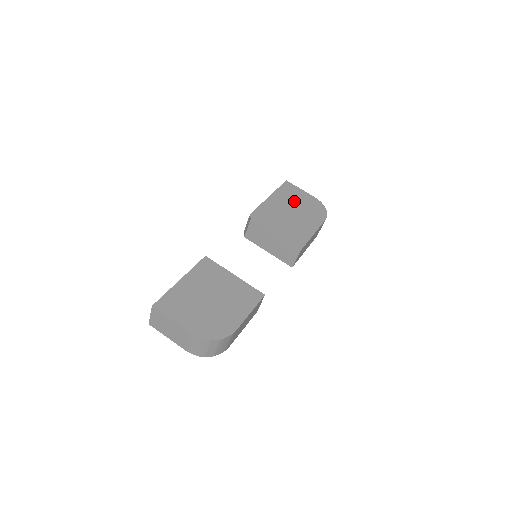
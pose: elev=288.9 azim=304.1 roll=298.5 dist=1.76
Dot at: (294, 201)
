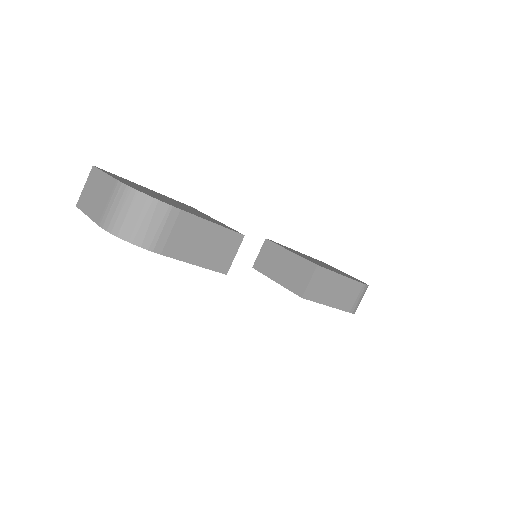
Dot at: occluded
